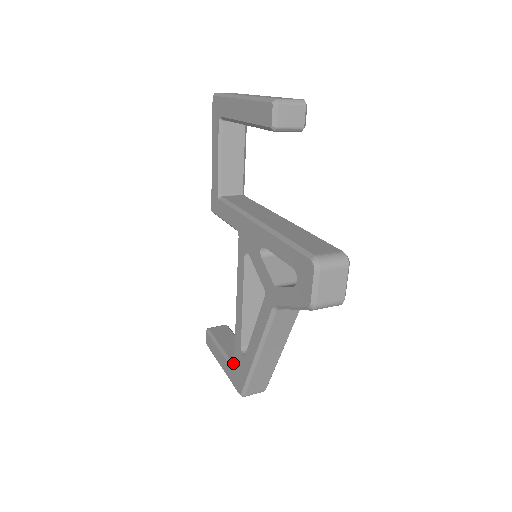
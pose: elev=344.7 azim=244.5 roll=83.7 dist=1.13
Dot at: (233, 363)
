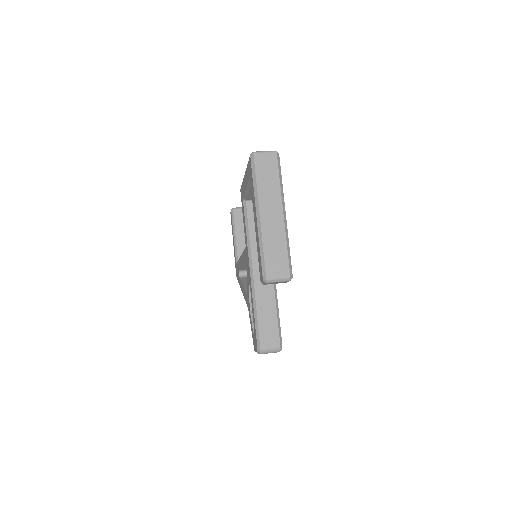
Dot at: (238, 258)
